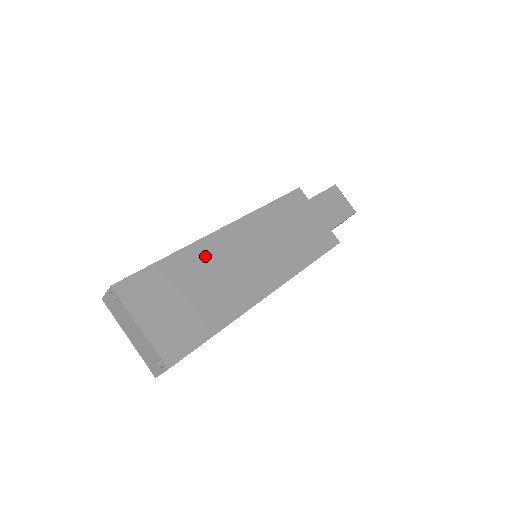
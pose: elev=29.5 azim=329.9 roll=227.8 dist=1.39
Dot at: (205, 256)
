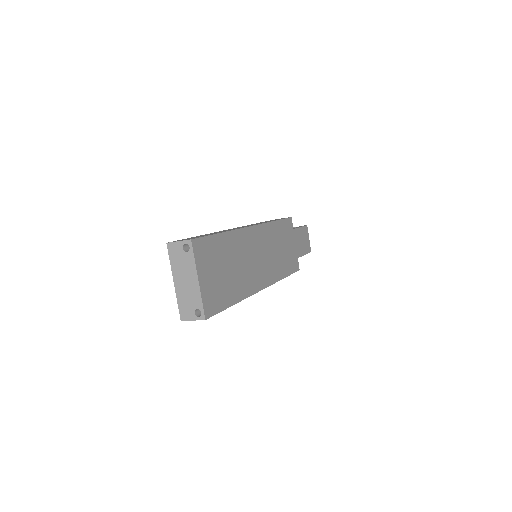
Dot at: (239, 243)
